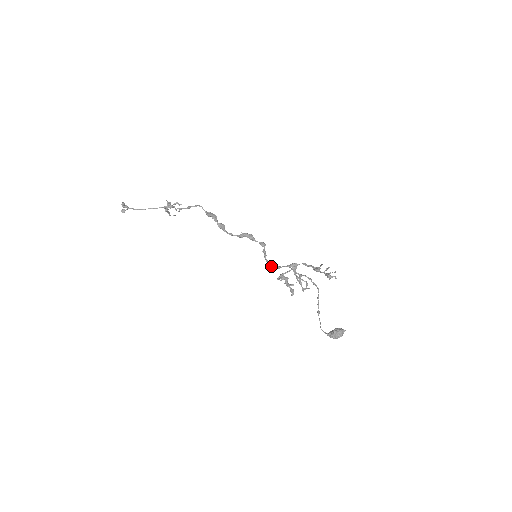
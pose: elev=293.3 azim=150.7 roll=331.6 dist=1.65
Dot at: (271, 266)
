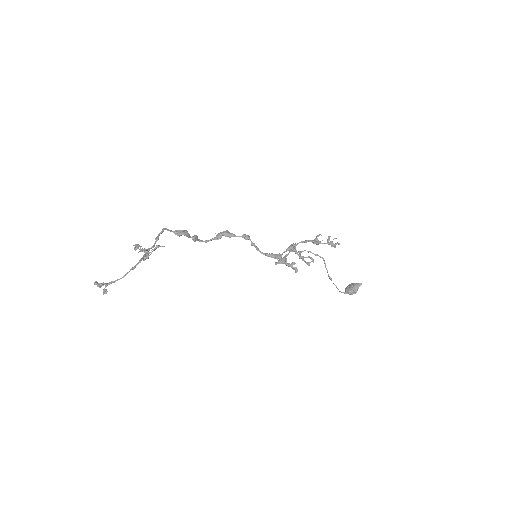
Dot at: (271, 257)
